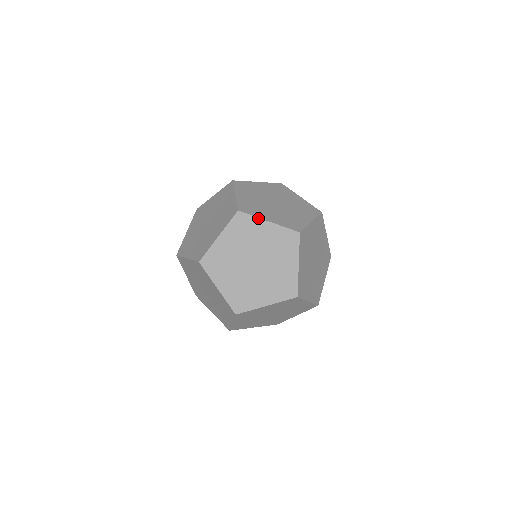
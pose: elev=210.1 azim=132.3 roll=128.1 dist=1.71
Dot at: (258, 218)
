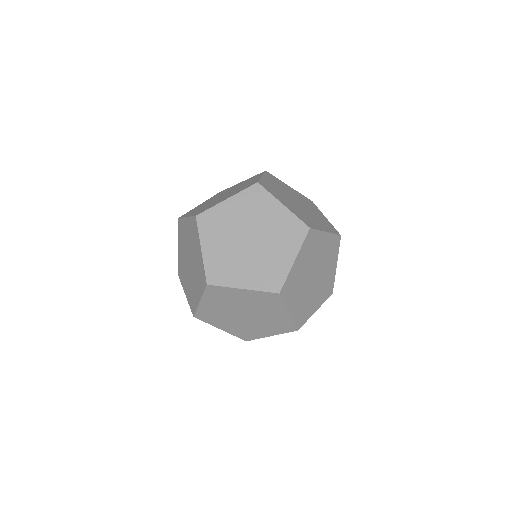
Dot at: occluded
